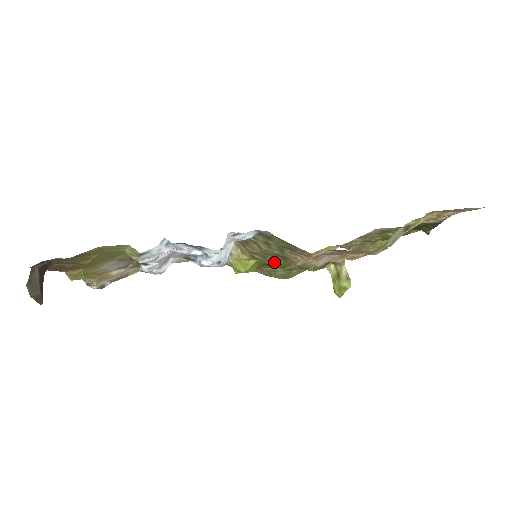
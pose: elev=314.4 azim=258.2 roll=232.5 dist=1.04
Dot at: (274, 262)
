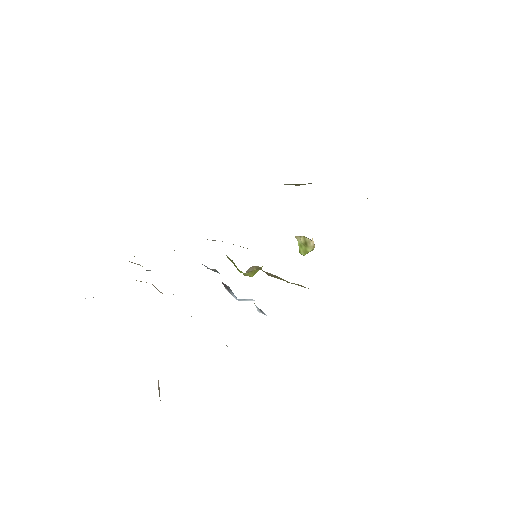
Dot at: occluded
